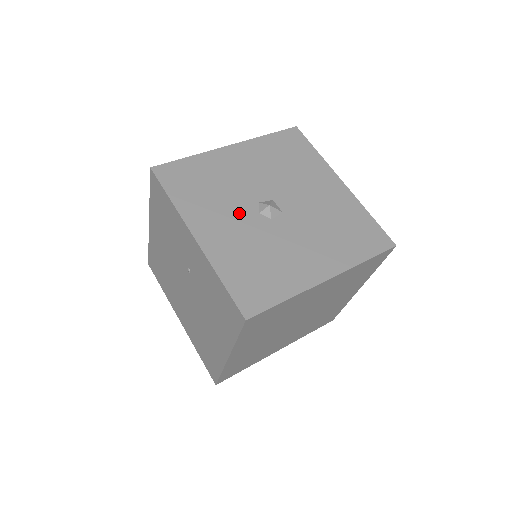
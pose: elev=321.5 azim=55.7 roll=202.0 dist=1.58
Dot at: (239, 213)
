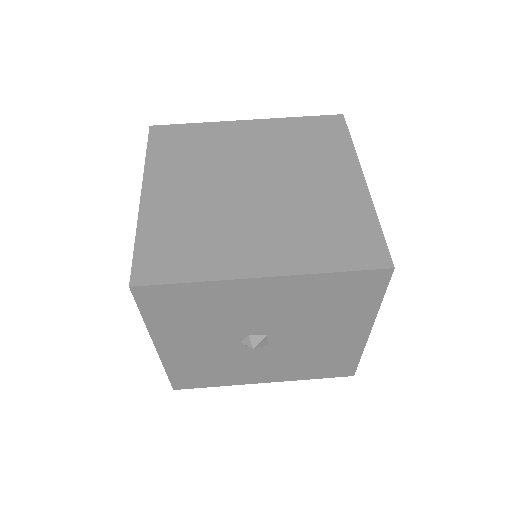
Dot at: (218, 339)
